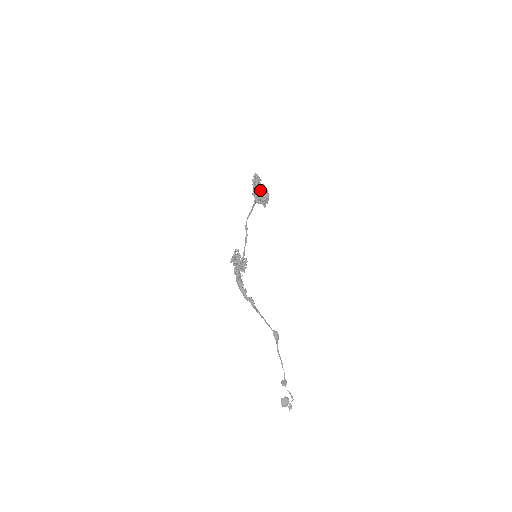
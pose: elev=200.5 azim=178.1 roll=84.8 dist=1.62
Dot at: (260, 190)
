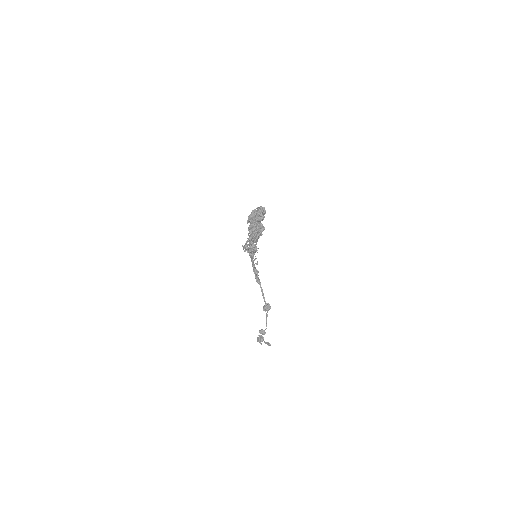
Dot at: (253, 224)
